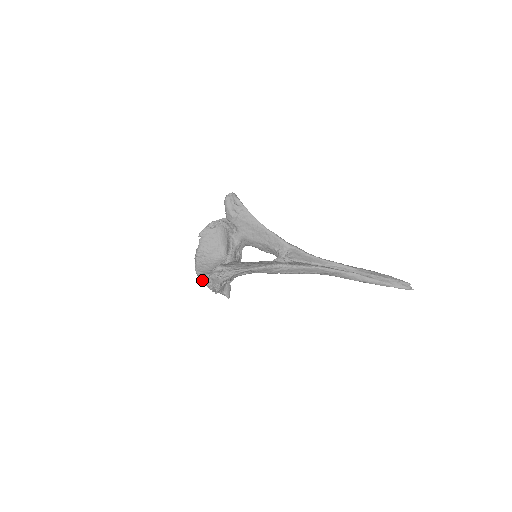
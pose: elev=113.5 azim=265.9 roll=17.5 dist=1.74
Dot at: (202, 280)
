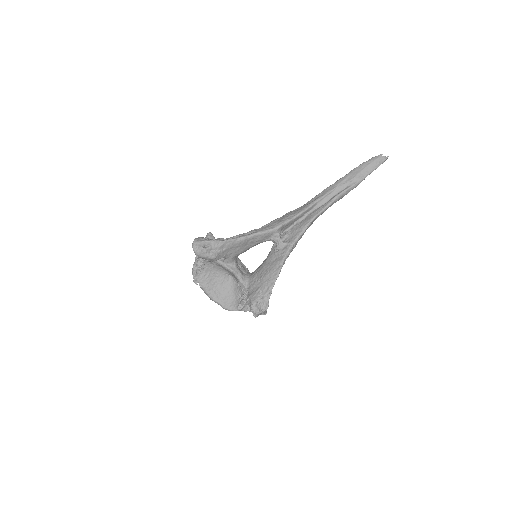
Dot at: occluded
